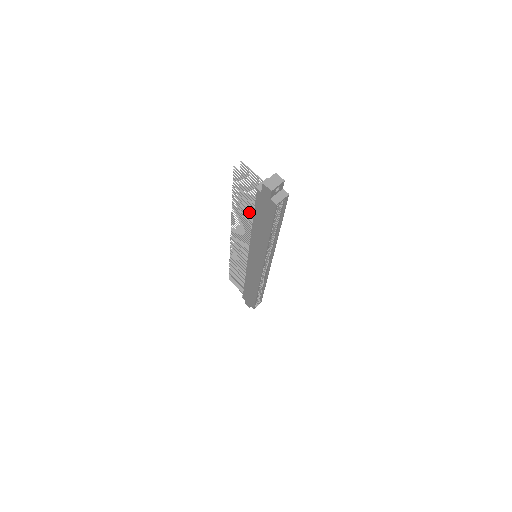
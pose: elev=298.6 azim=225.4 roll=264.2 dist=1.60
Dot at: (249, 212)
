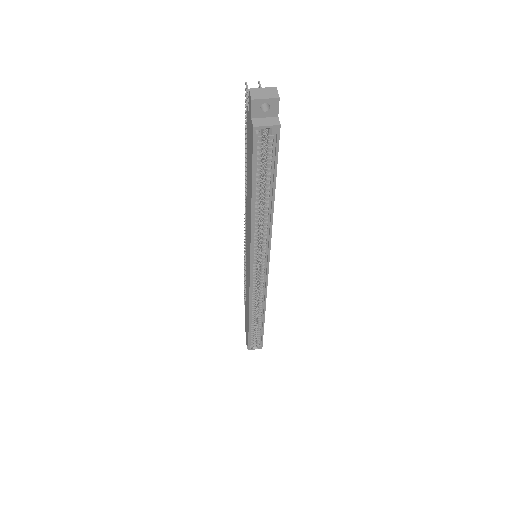
Dot at: occluded
